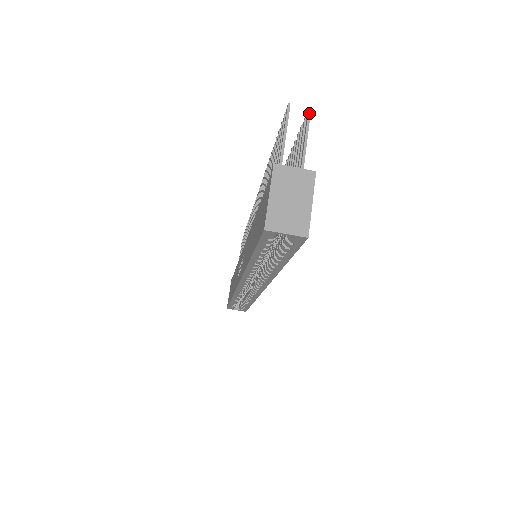
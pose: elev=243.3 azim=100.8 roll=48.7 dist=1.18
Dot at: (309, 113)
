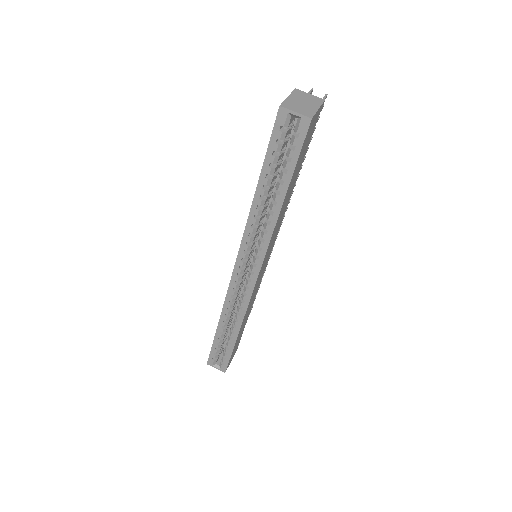
Dot at: (326, 95)
